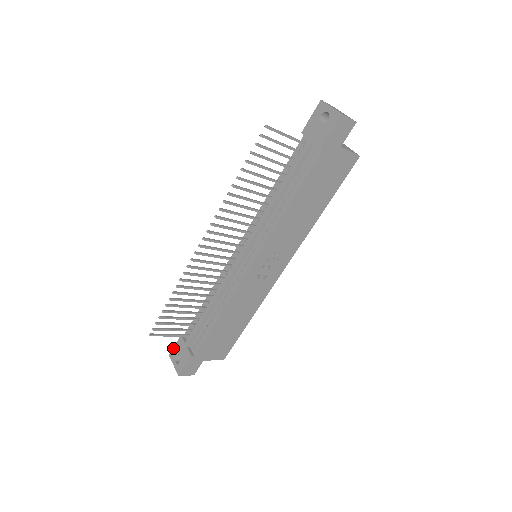
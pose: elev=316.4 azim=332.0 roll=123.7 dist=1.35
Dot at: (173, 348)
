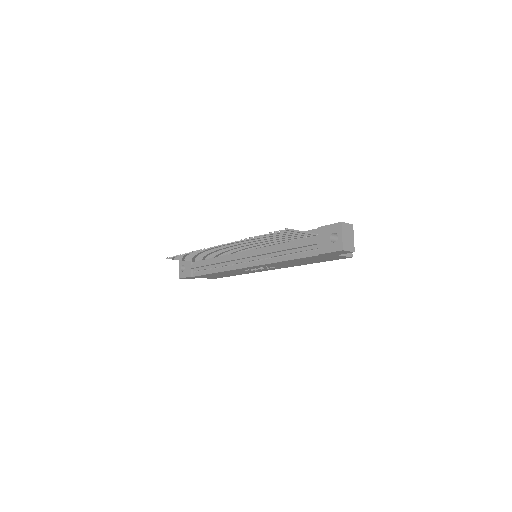
Dot at: occluded
